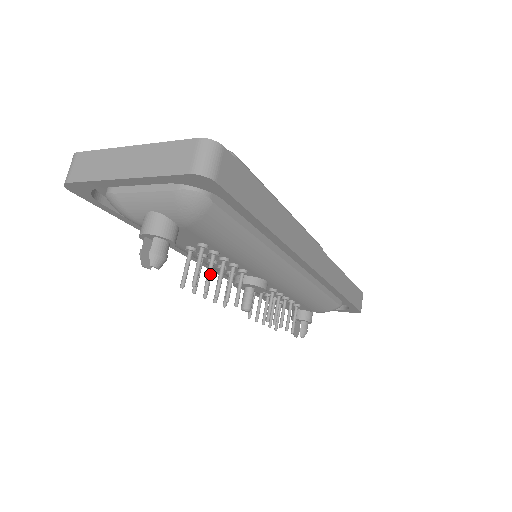
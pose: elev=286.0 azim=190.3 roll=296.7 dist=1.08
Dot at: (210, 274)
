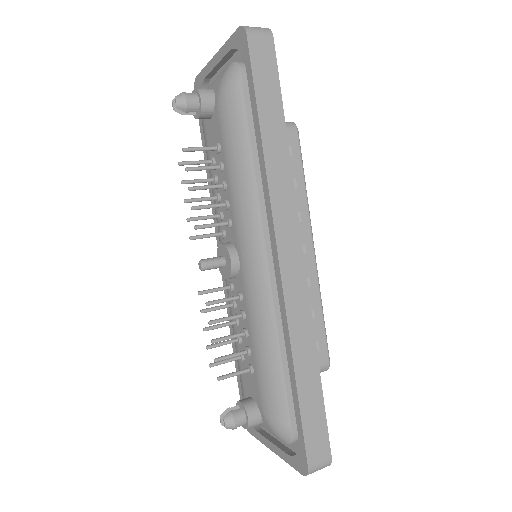
Dot at: (202, 167)
